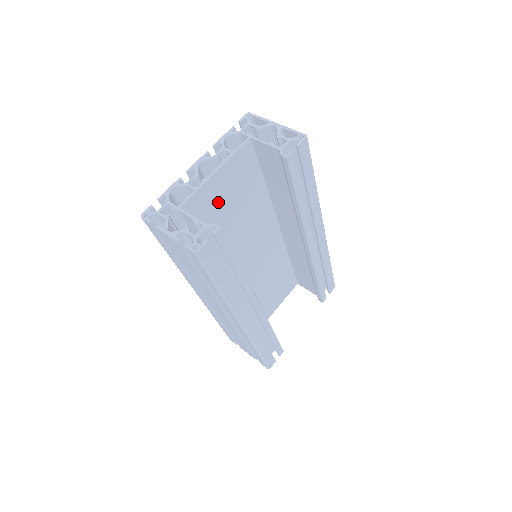
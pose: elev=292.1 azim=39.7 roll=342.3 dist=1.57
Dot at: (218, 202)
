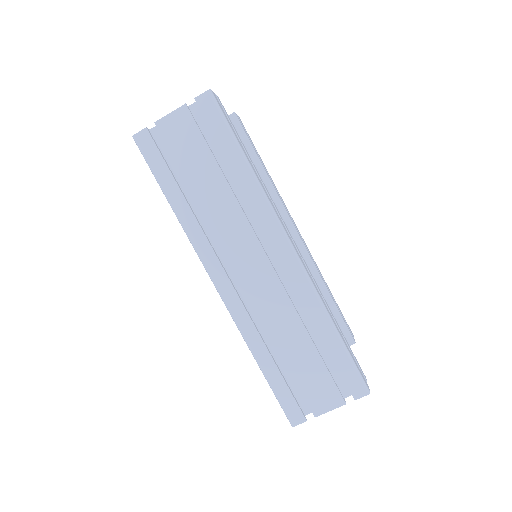
Dot at: occluded
